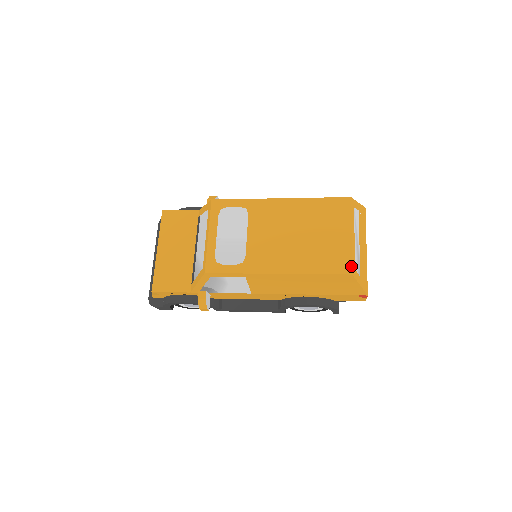
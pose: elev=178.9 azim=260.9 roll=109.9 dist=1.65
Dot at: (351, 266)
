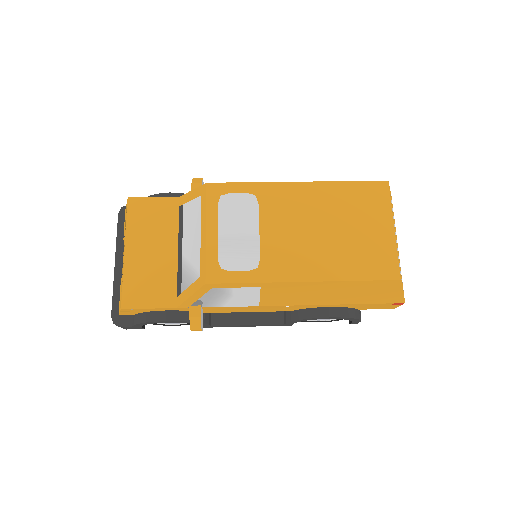
Dot at: (398, 269)
